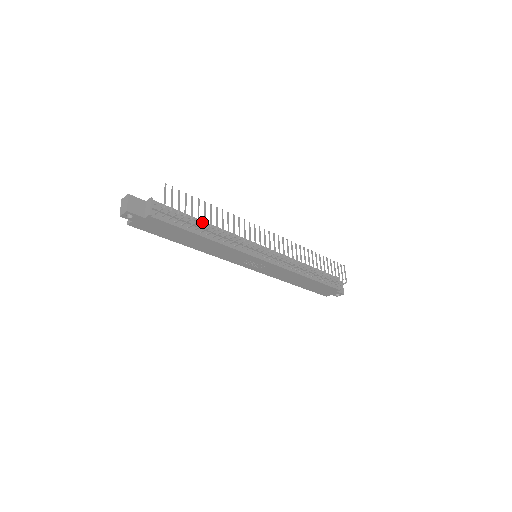
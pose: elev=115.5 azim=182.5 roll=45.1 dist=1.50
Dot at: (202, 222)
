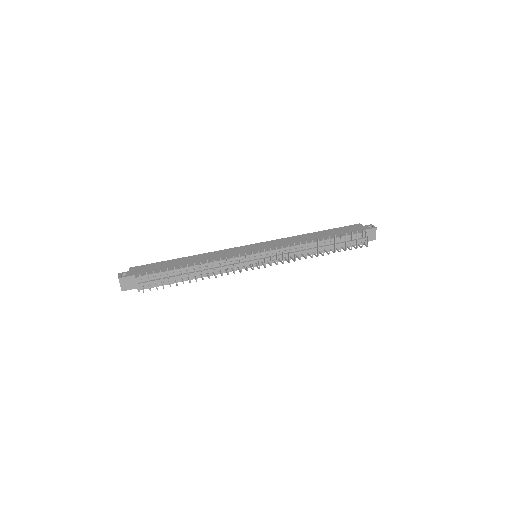
Dot at: occluded
